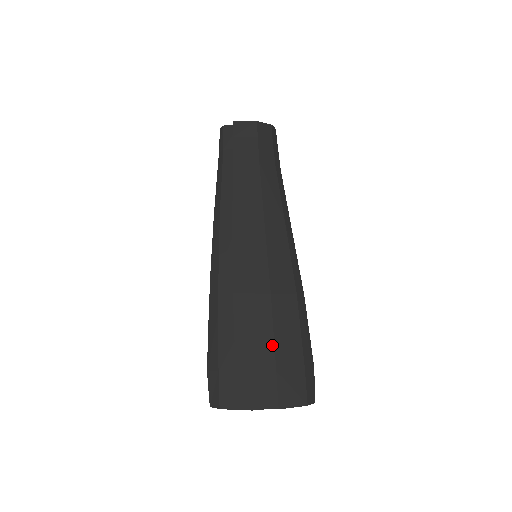
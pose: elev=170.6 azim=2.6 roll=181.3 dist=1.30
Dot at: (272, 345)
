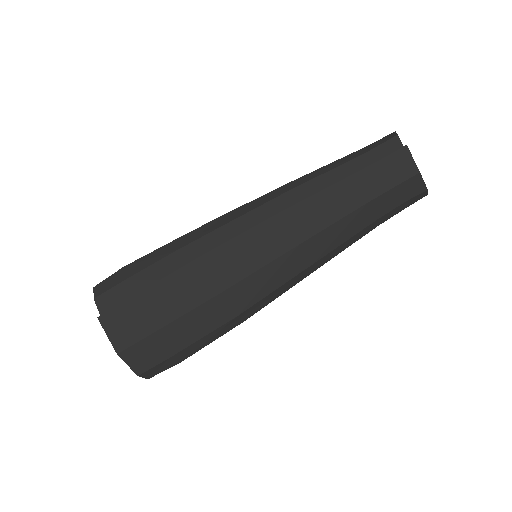
Dot at: (171, 320)
